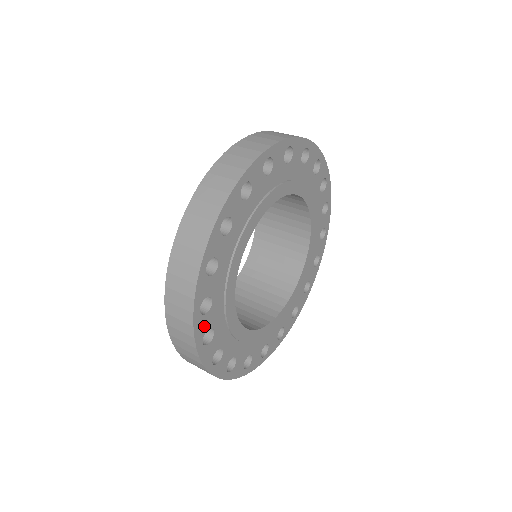
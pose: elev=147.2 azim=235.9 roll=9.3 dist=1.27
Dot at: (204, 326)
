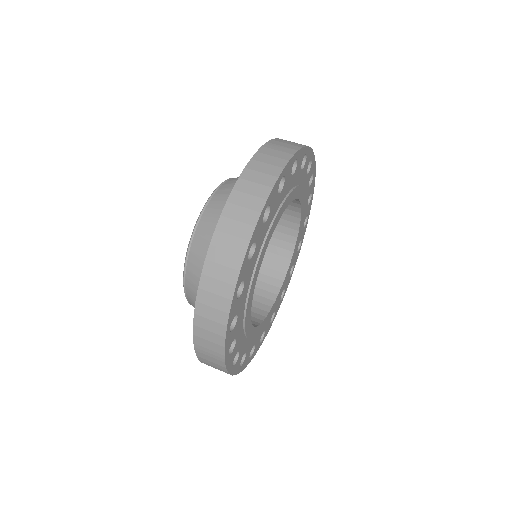
Dot at: (247, 359)
